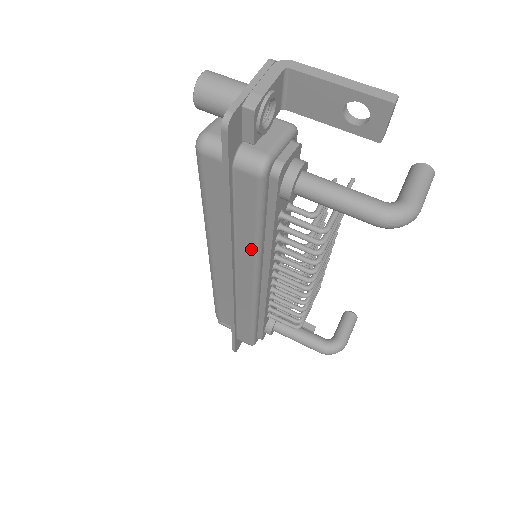
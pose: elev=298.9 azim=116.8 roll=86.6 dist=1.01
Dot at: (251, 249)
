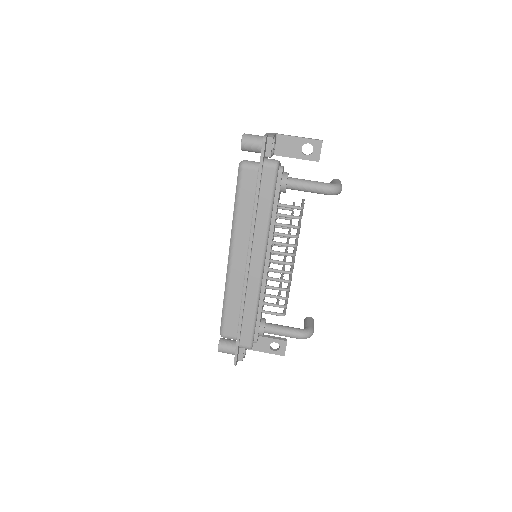
Dot at: (265, 225)
